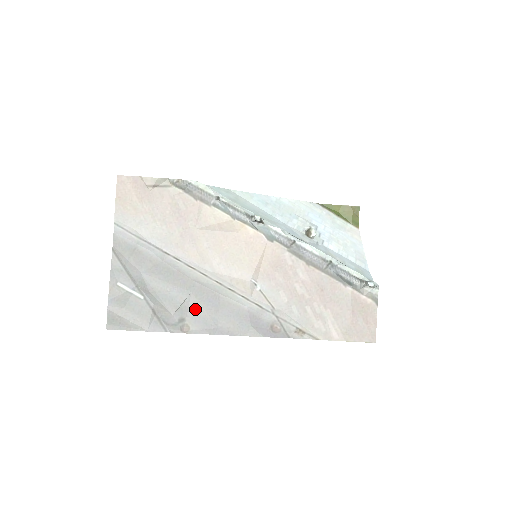
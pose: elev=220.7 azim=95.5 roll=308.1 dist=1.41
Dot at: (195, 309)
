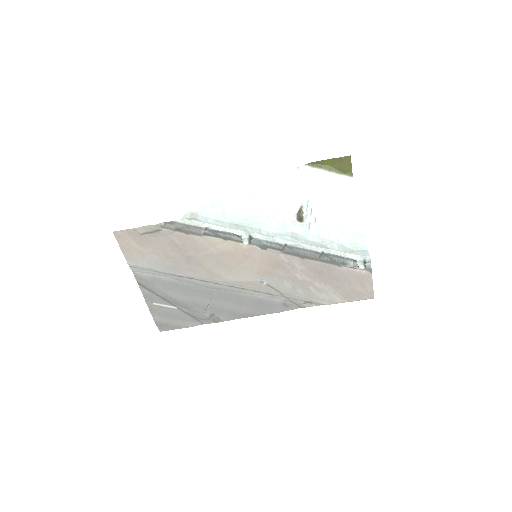
Dot at: (219, 306)
